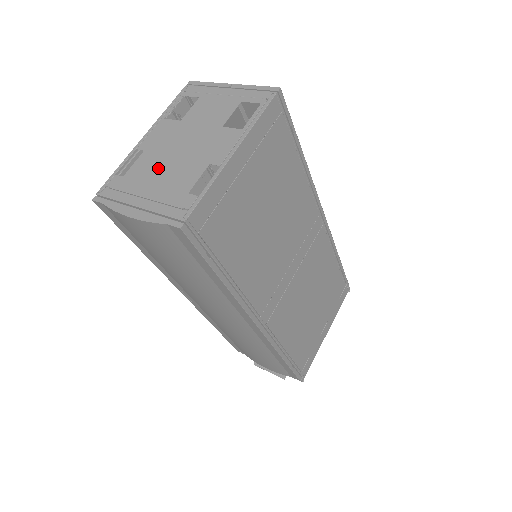
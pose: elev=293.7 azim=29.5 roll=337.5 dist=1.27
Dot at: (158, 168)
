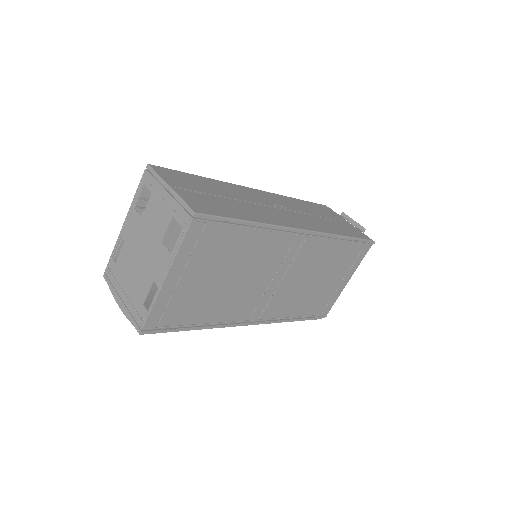
Dot at: (130, 267)
